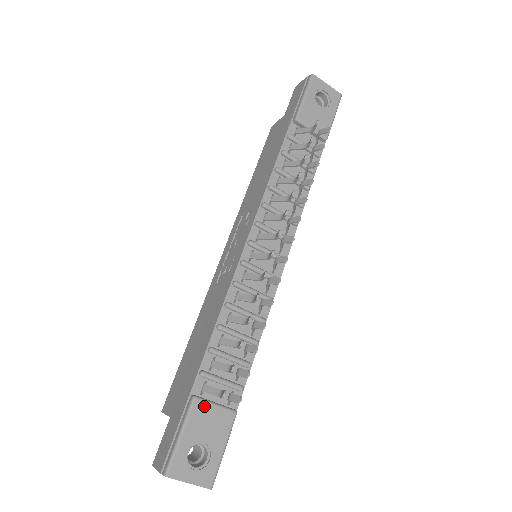
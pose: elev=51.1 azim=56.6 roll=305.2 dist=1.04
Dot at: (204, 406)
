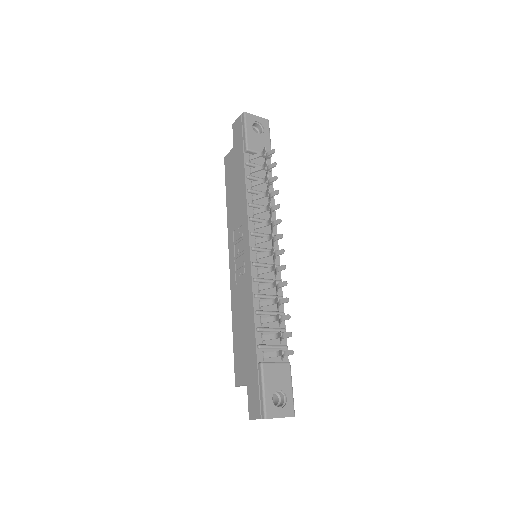
Dot at: (270, 366)
